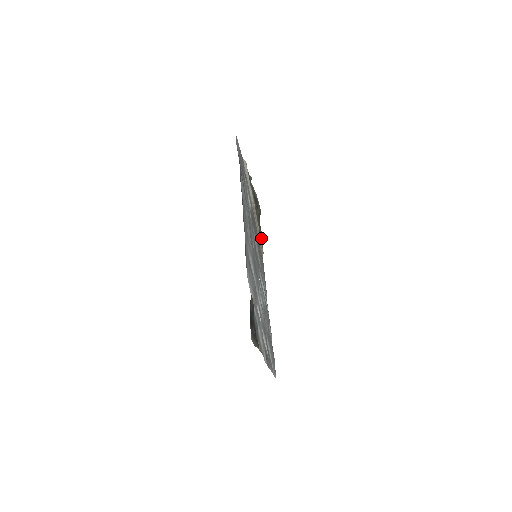
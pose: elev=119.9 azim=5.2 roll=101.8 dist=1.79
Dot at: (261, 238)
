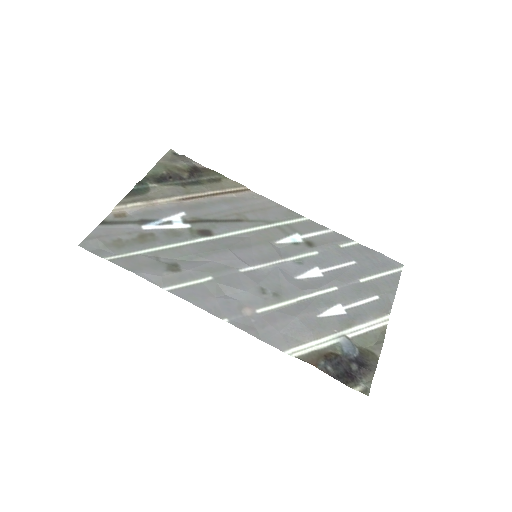
Dot at: (223, 179)
